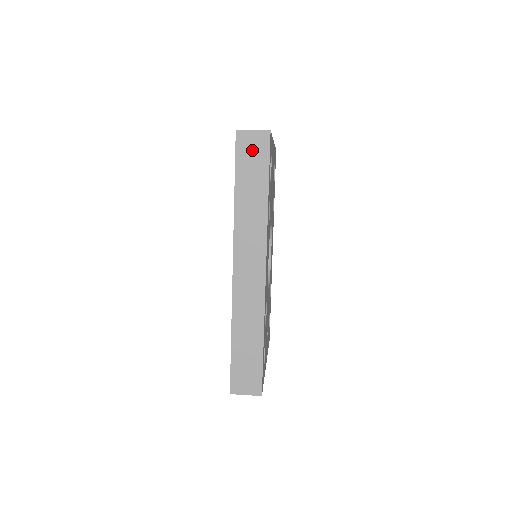
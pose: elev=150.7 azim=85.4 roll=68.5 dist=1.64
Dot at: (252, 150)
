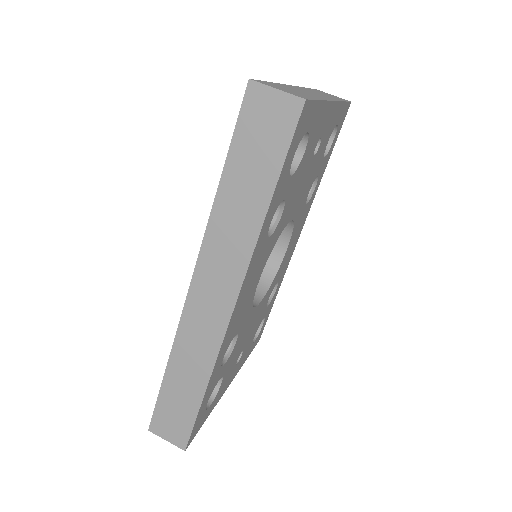
Dot at: (265, 123)
